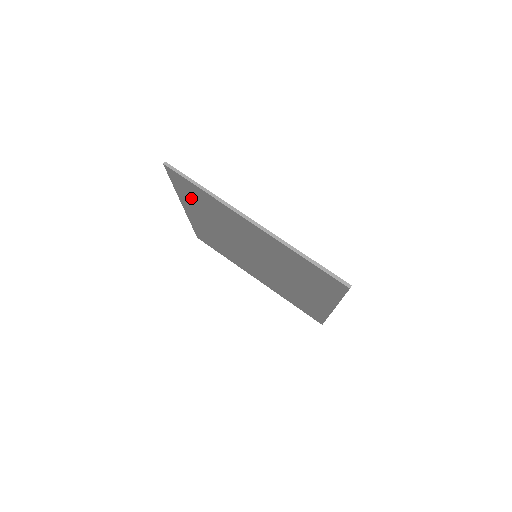
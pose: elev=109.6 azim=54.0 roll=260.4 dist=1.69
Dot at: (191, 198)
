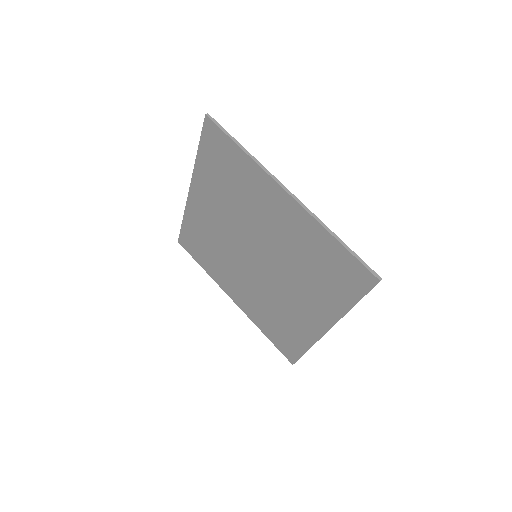
Dot at: (213, 168)
